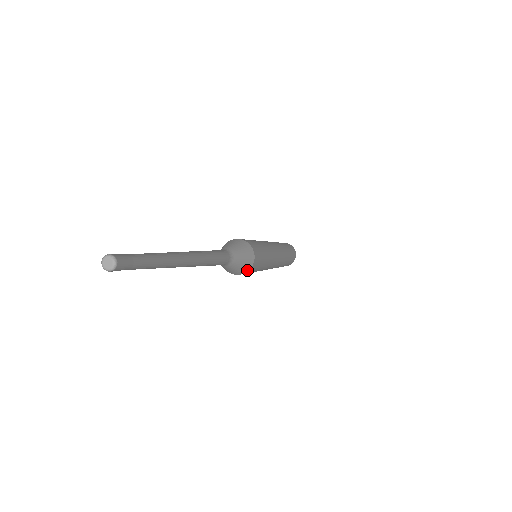
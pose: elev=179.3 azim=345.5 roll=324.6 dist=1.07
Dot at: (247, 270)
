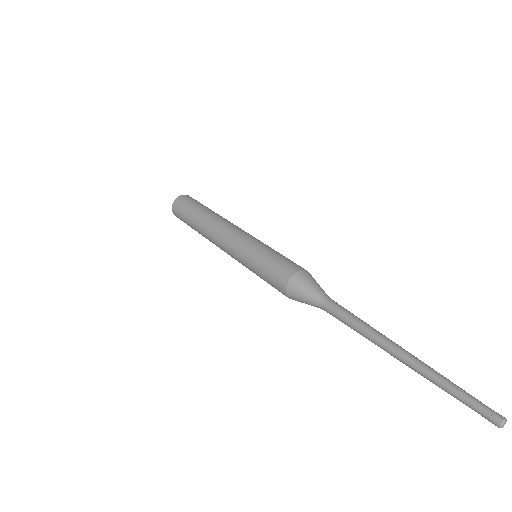
Dot at: occluded
